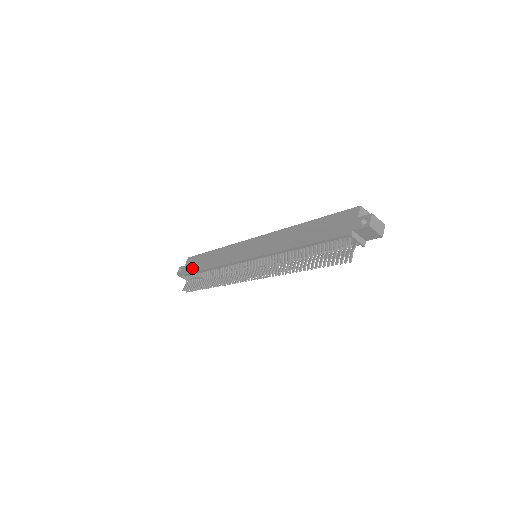
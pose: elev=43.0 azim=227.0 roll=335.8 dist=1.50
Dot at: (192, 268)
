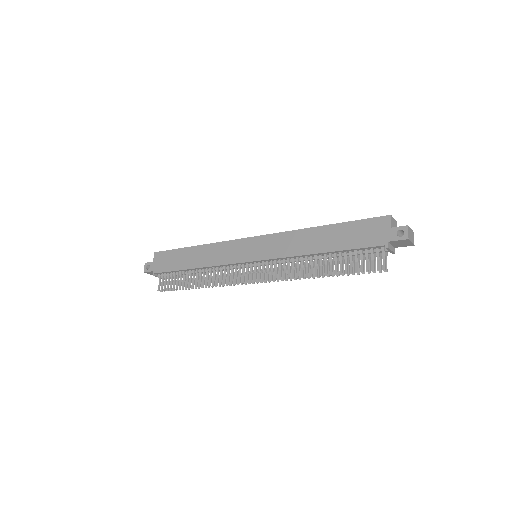
Dot at: (167, 266)
